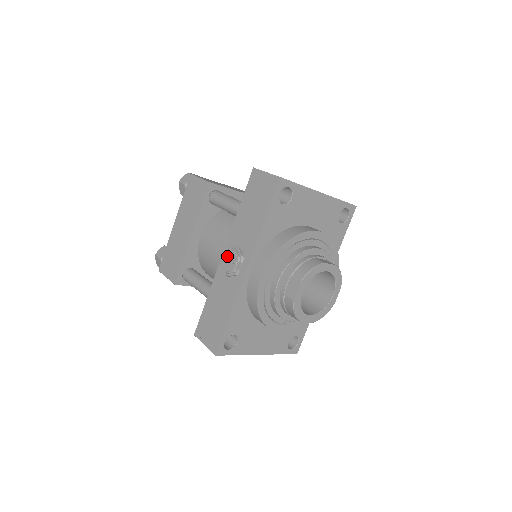
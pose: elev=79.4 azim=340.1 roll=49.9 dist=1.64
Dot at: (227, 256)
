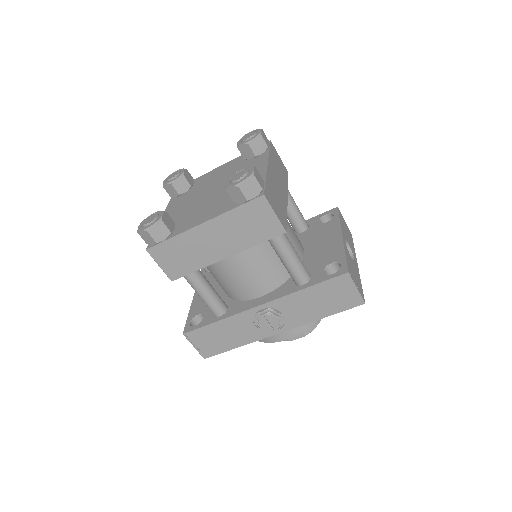
Dot at: (269, 318)
